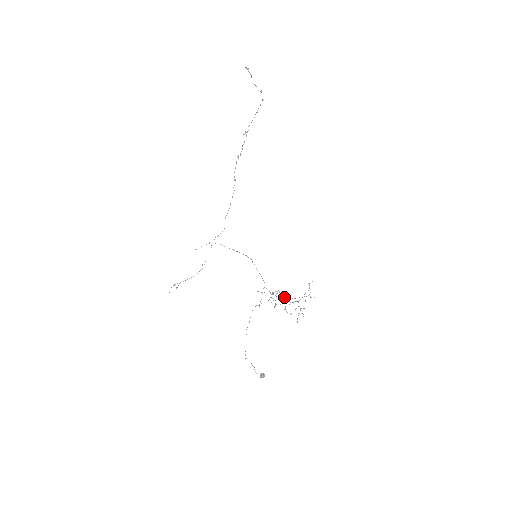
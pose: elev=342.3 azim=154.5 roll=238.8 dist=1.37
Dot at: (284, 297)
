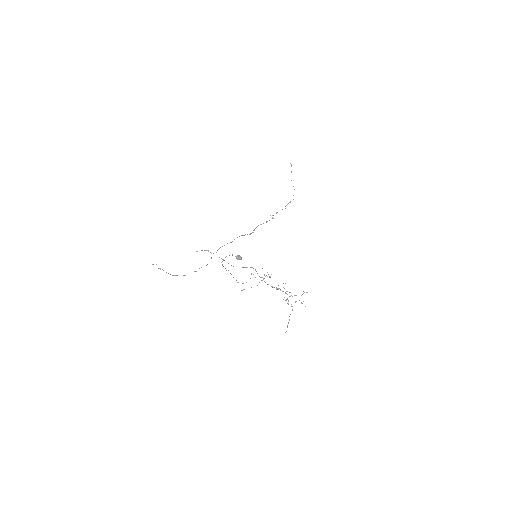
Dot at: (274, 287)
